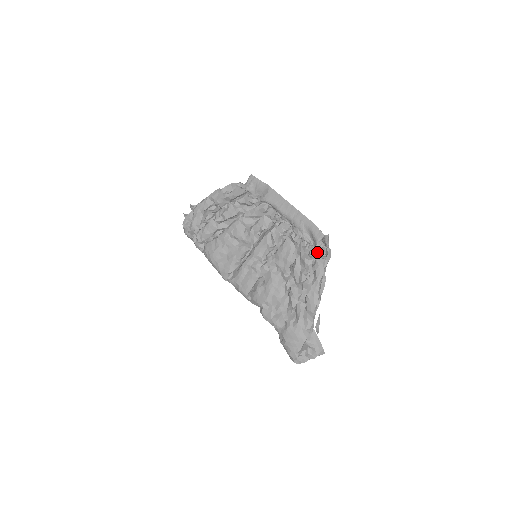
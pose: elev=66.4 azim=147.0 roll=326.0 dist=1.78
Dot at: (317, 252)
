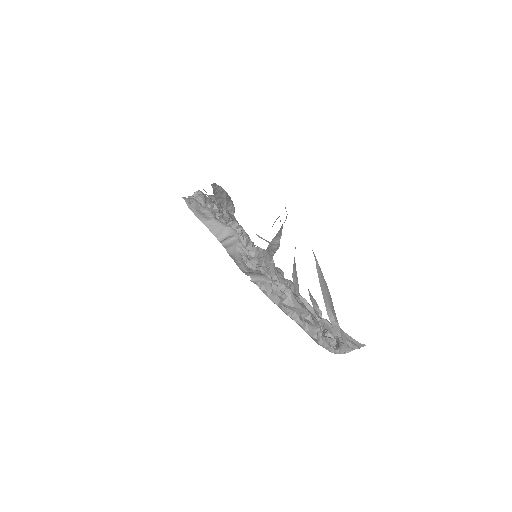
Dot at: occluded
